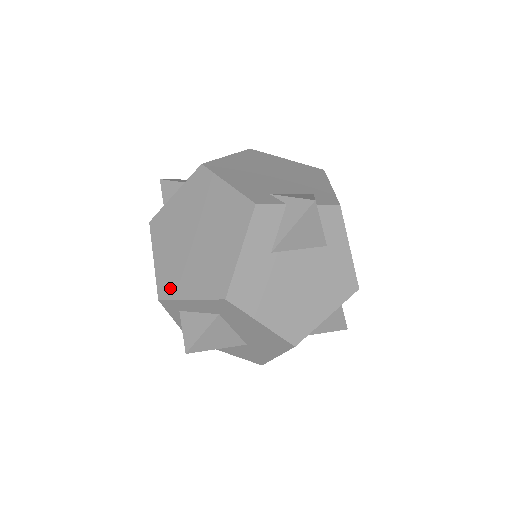
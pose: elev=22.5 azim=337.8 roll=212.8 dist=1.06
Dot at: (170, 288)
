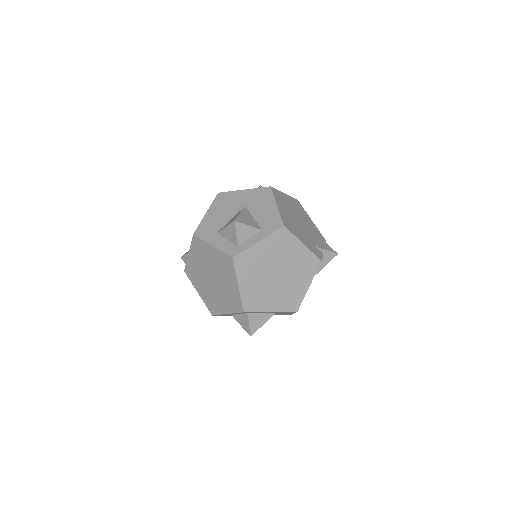
Dot at: (255, 305)
